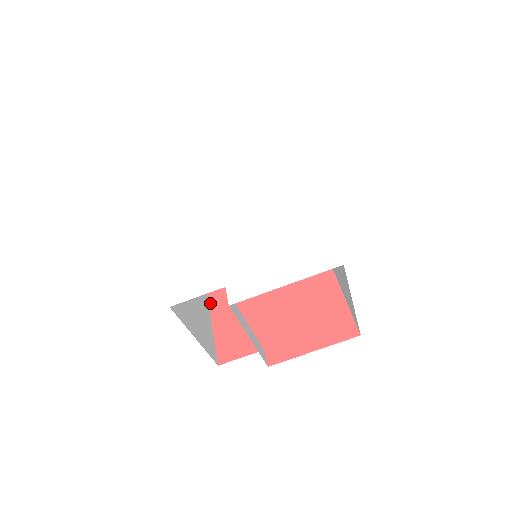
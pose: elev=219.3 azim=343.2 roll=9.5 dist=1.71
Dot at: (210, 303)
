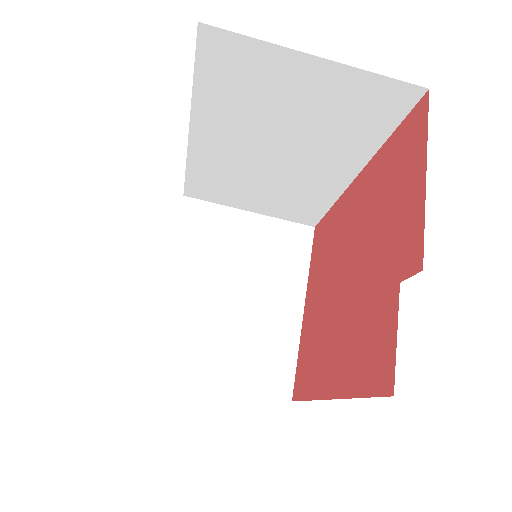
Dot at: (328, 396)
